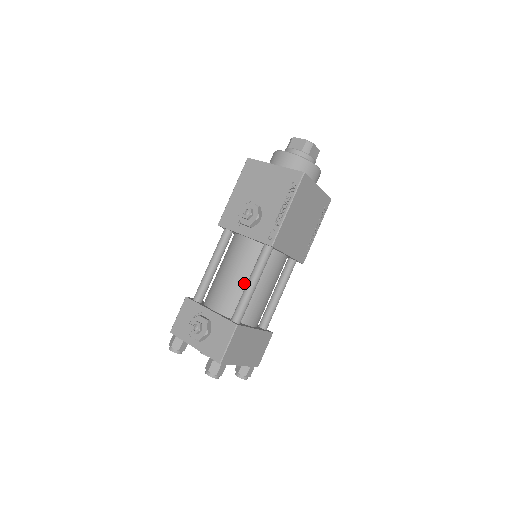
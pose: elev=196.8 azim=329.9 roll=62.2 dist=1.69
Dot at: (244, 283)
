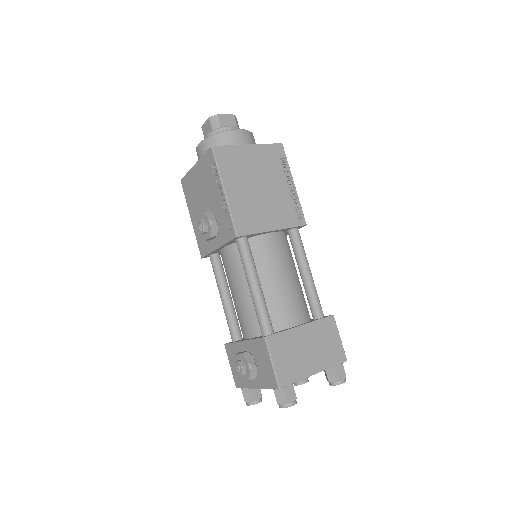
Dot at: occluded
